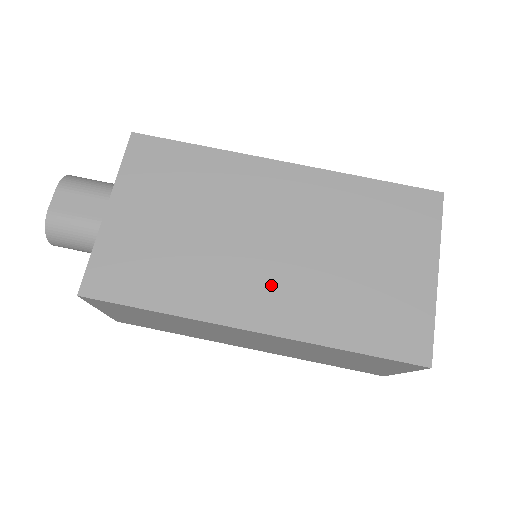
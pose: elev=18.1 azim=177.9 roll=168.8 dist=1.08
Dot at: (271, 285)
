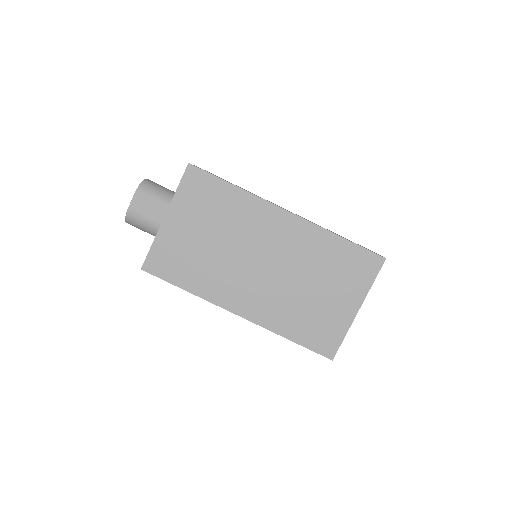
Dot at: (255, 291)
